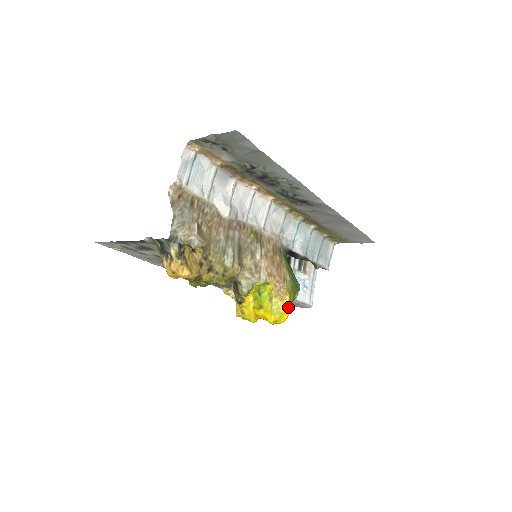
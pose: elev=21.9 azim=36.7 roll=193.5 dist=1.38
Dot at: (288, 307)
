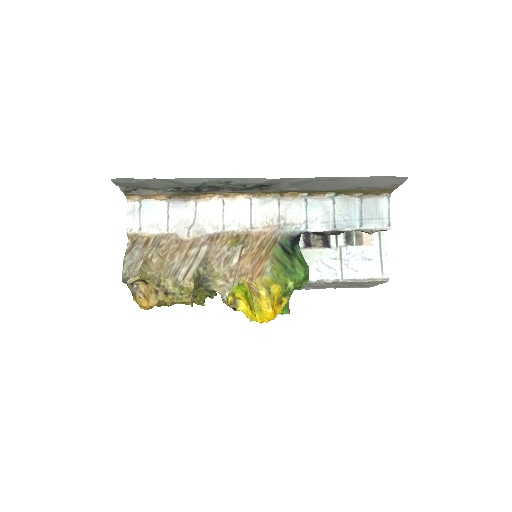
Dot at: (268, 301)
